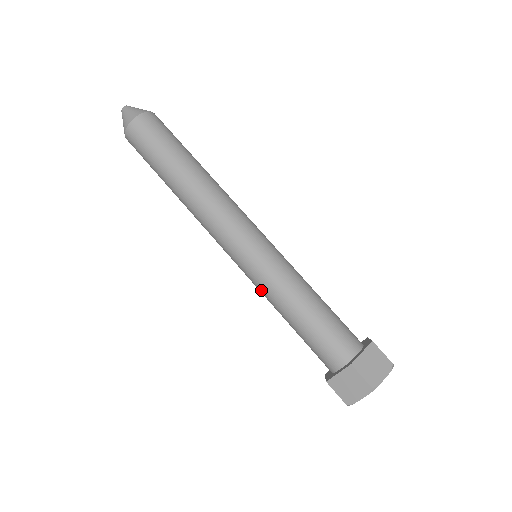
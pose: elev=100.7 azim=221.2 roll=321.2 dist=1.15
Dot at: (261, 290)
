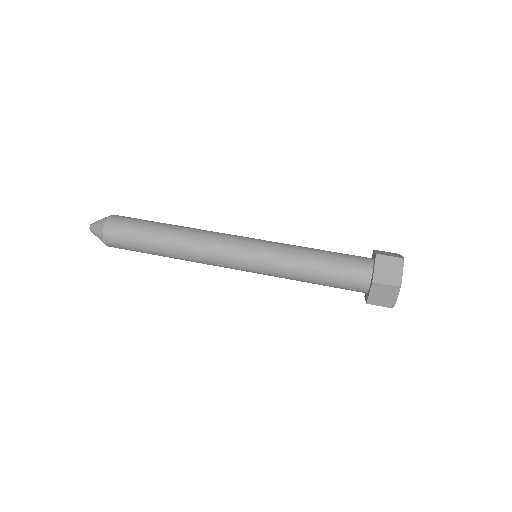
Dot at: (278, 264)
